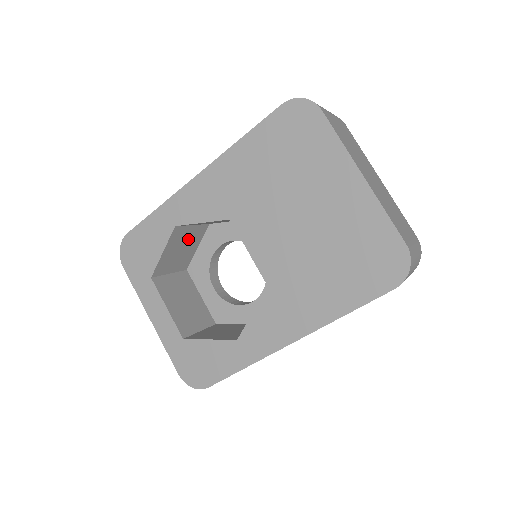
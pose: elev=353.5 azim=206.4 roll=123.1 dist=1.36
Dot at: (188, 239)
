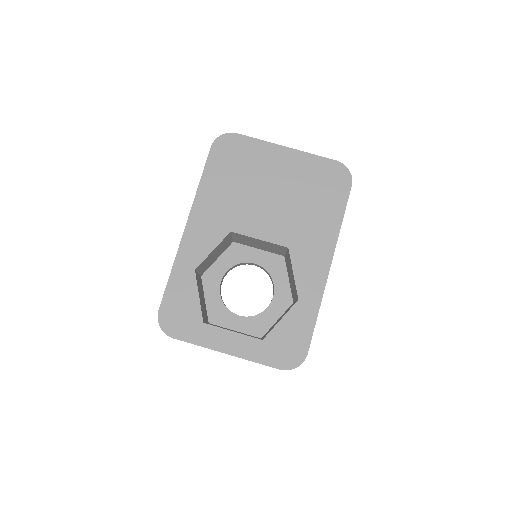
Dot at: (200, 288)
